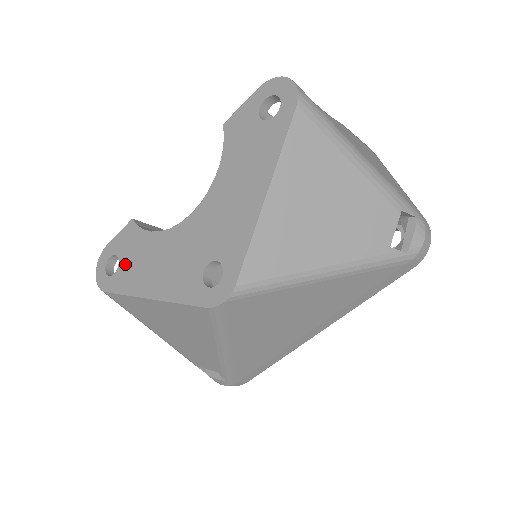
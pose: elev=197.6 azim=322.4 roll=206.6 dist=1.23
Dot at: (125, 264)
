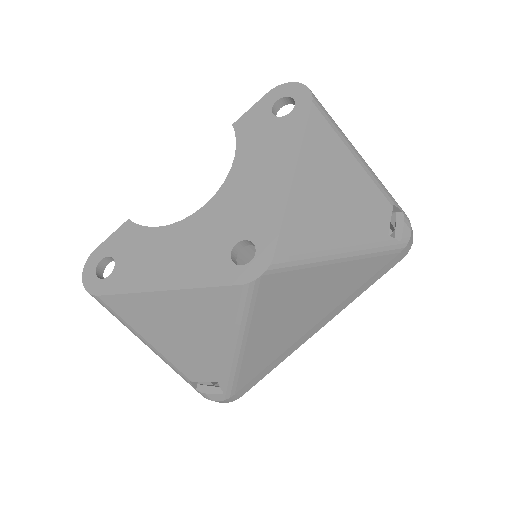
Dot at: (124, 263)
